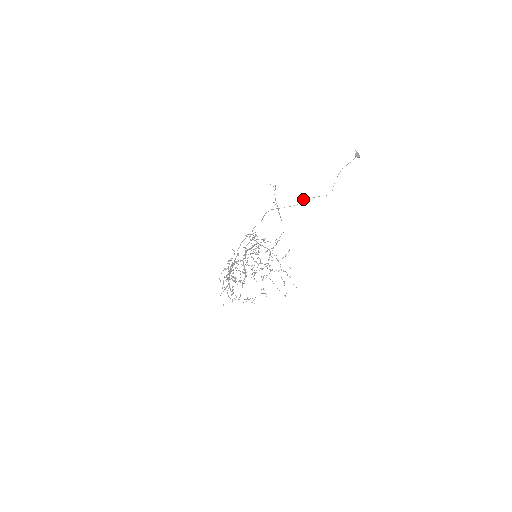
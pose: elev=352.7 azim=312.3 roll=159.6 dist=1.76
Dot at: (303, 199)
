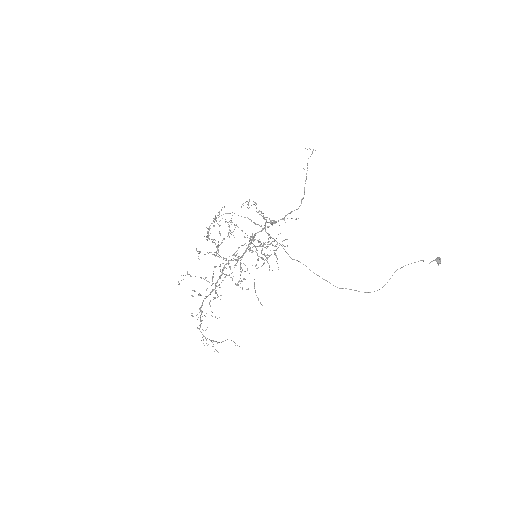
Dot at: occluded
